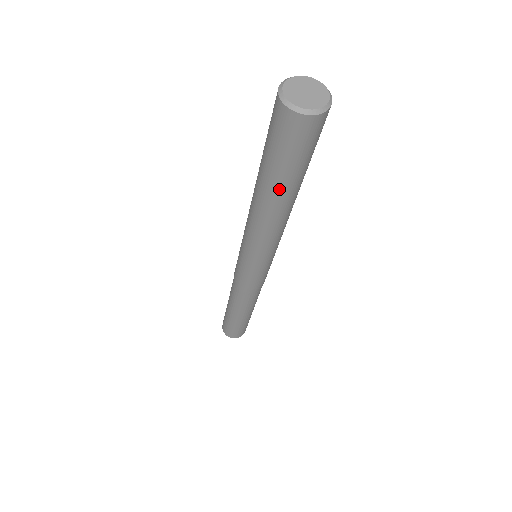
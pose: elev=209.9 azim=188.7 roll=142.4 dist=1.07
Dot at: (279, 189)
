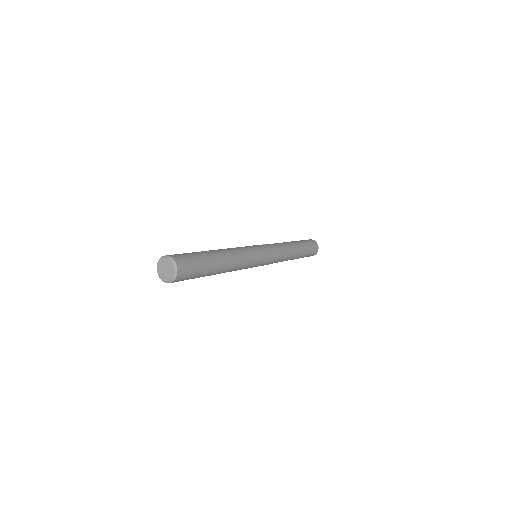
Dot at: occluded
